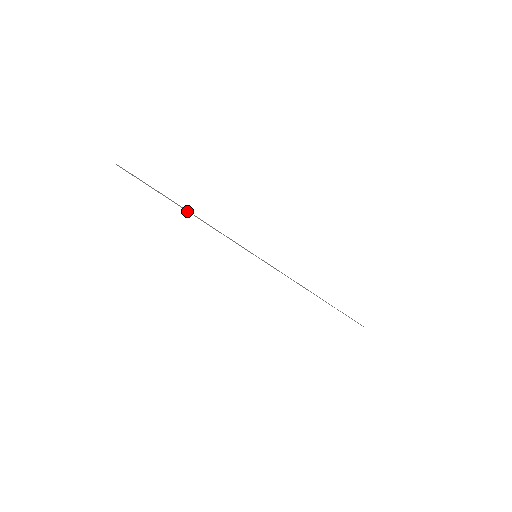
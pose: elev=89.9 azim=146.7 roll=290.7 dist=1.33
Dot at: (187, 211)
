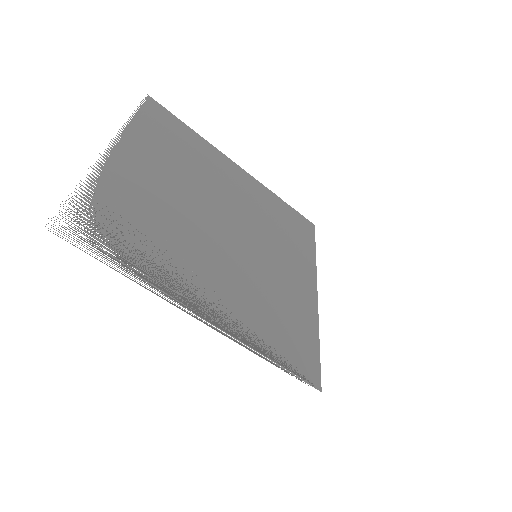
Dot at: (131, 265)
